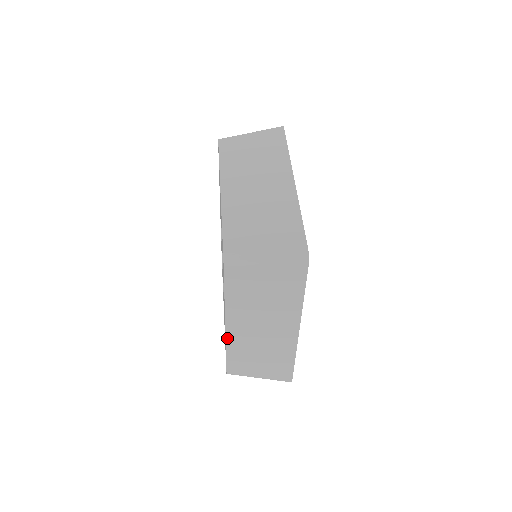
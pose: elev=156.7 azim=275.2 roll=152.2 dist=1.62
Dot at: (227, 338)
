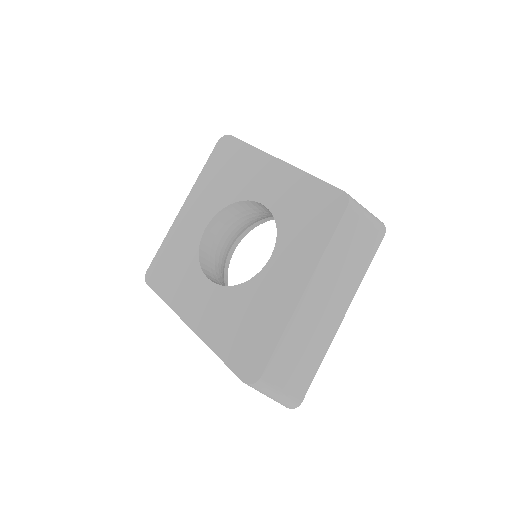
Dot at: (295, 310)
